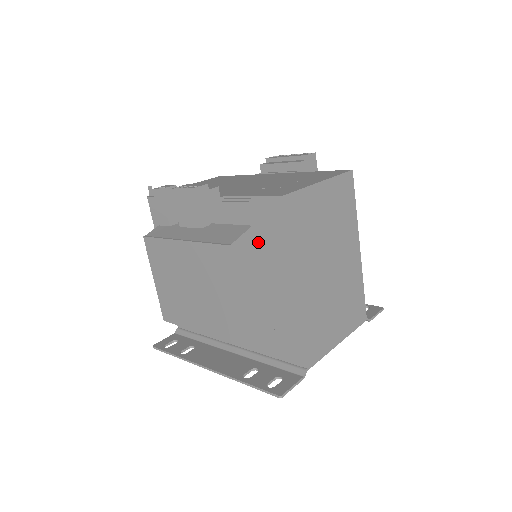
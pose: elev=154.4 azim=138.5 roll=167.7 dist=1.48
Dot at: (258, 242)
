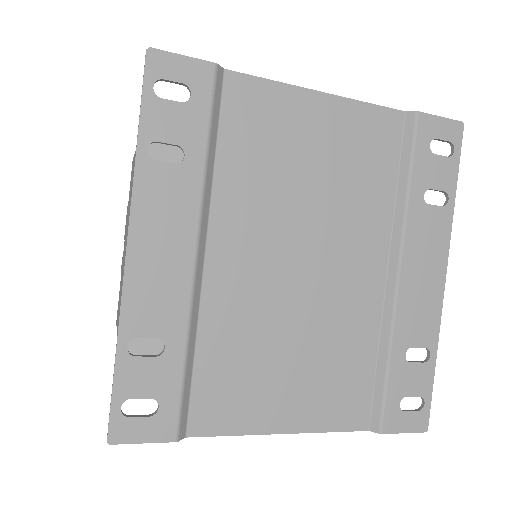
Dot at: occluded
